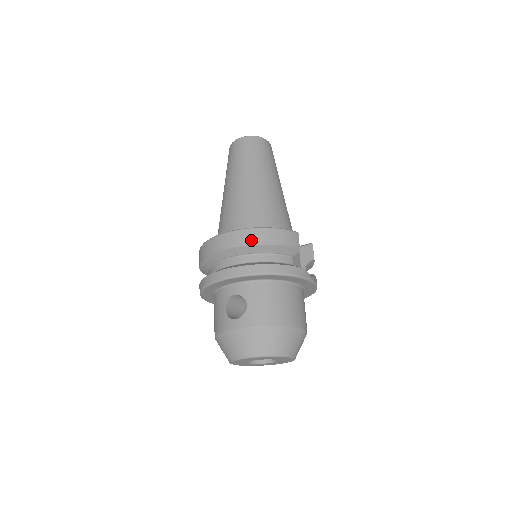
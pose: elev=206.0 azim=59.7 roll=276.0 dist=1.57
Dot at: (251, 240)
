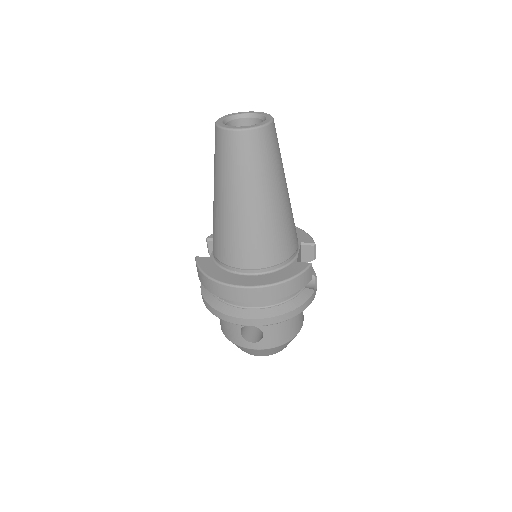
Dot at: (272, 297)
